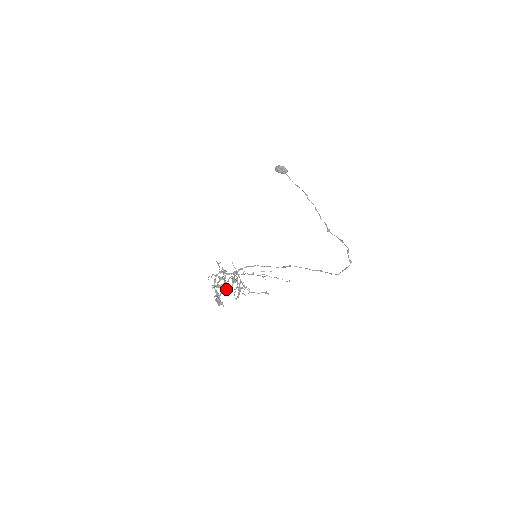
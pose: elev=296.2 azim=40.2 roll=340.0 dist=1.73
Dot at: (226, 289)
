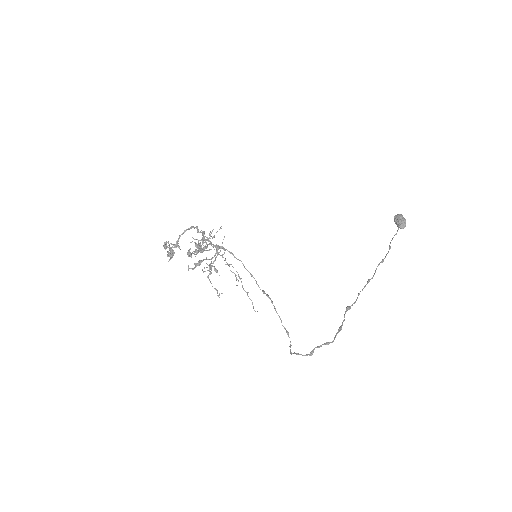
Dot at: (189, 249)
